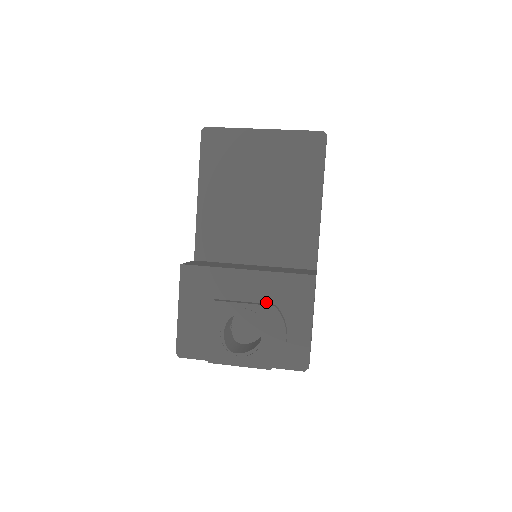
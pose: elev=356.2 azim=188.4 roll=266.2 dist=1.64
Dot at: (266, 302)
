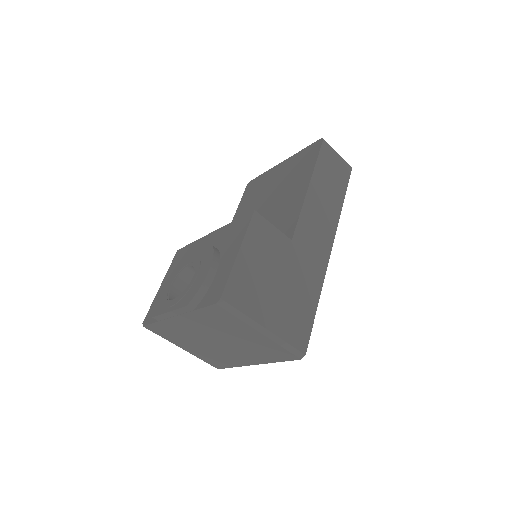
Dot at: occluded
